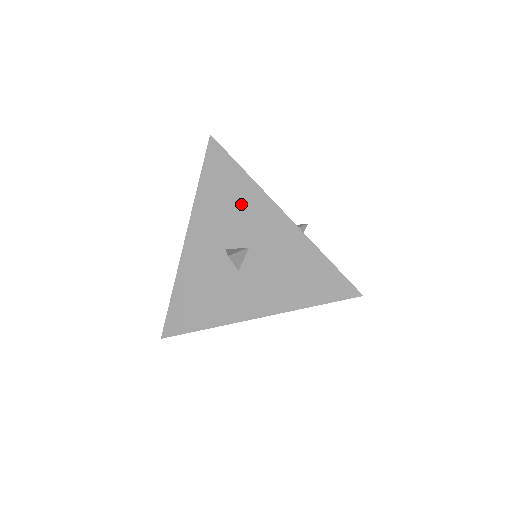
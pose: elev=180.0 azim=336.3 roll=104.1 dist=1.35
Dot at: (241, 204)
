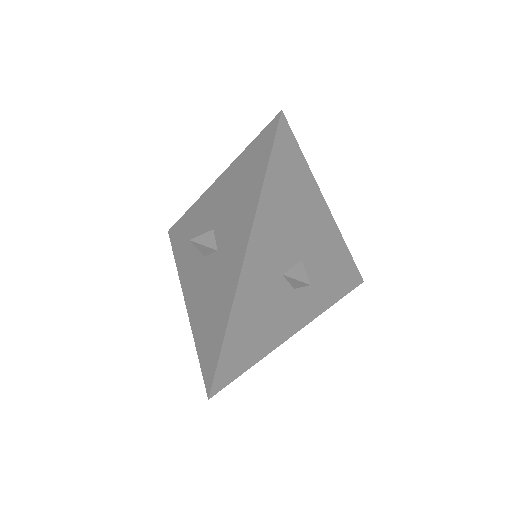
Dot at: (196, 223)
